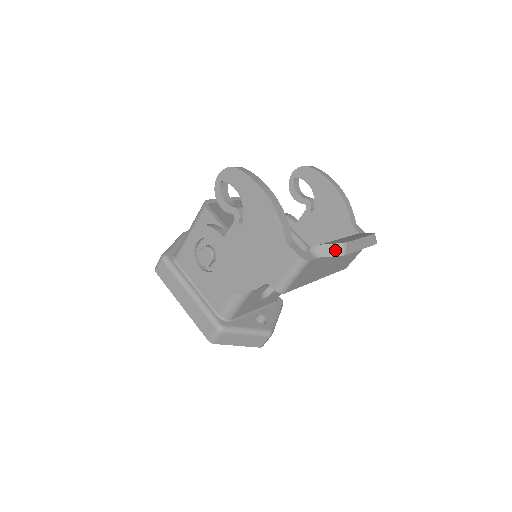
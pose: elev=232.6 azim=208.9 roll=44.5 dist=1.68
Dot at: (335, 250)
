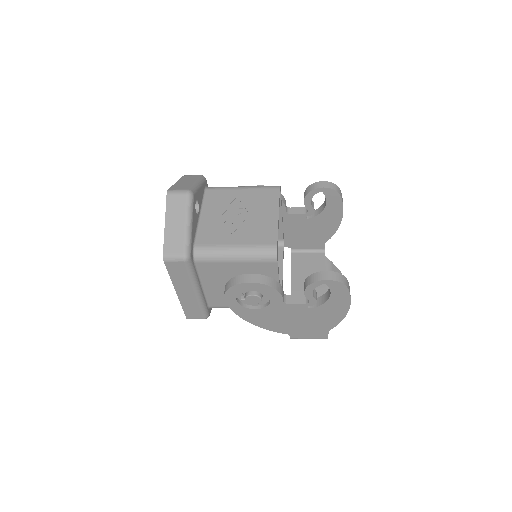
Dot at: occluded
